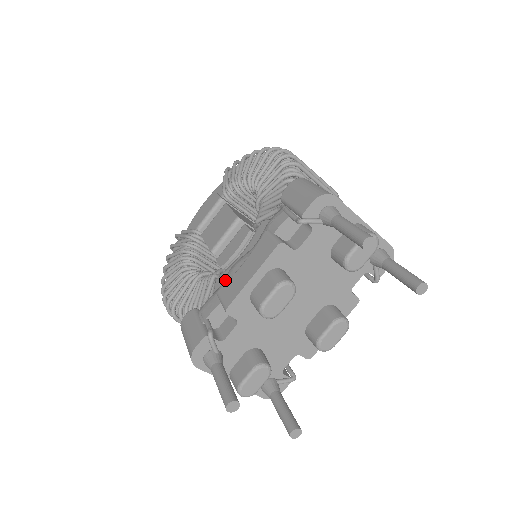
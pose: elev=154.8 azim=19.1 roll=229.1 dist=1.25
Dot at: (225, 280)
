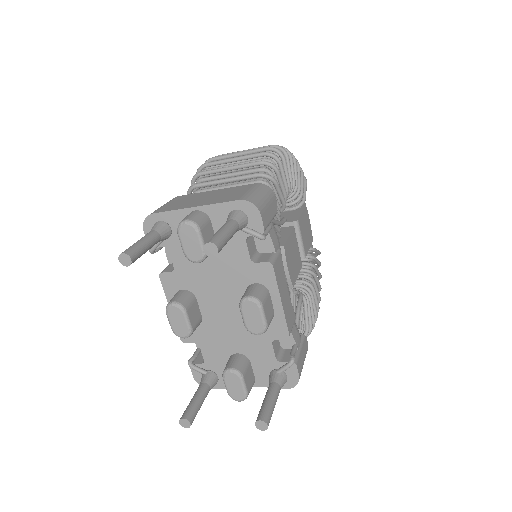
Dot at: occluded
